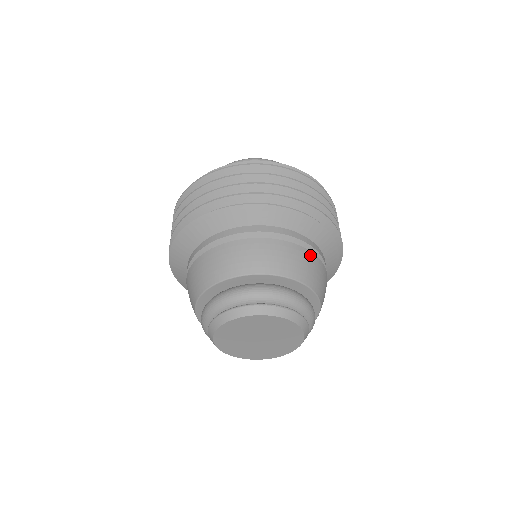
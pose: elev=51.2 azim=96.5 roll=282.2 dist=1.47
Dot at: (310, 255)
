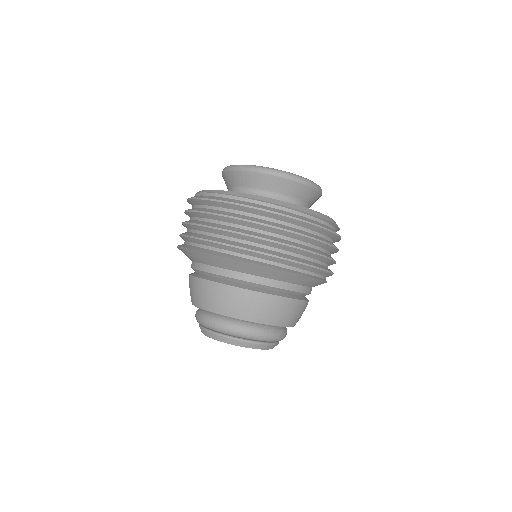
Dot at: occluded
